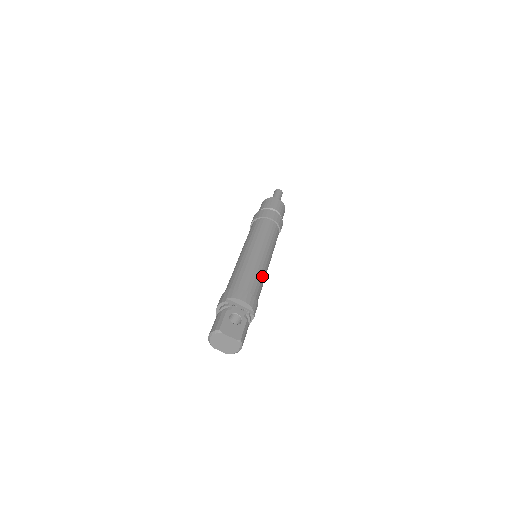
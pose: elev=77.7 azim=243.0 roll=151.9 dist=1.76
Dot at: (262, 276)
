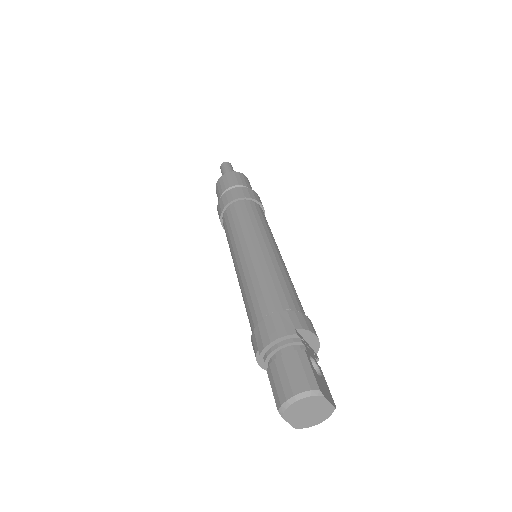
Dot at: occluded
